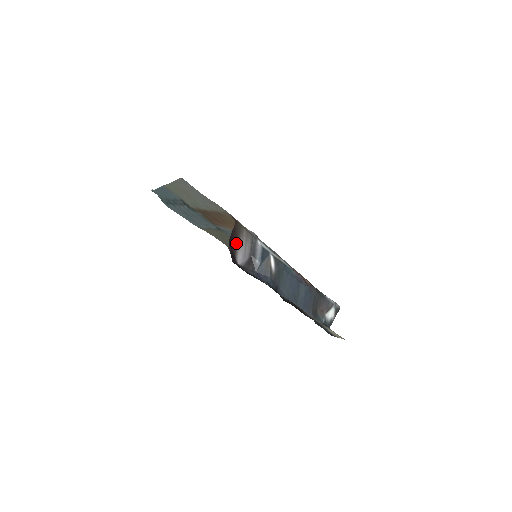
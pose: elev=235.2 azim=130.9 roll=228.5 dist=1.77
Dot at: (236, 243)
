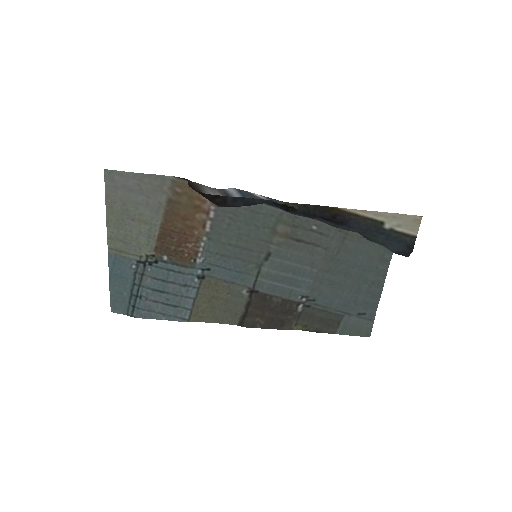
Dot at: occluded
